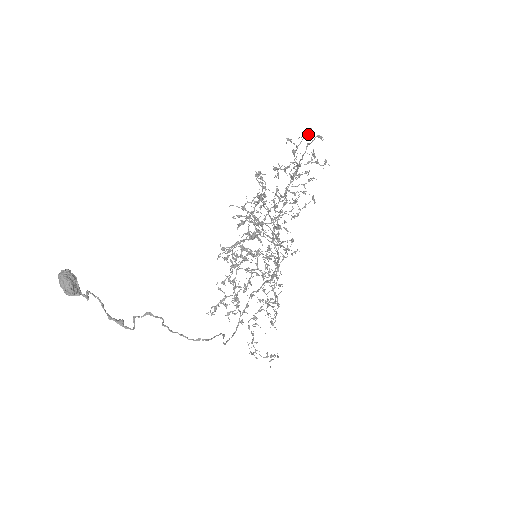
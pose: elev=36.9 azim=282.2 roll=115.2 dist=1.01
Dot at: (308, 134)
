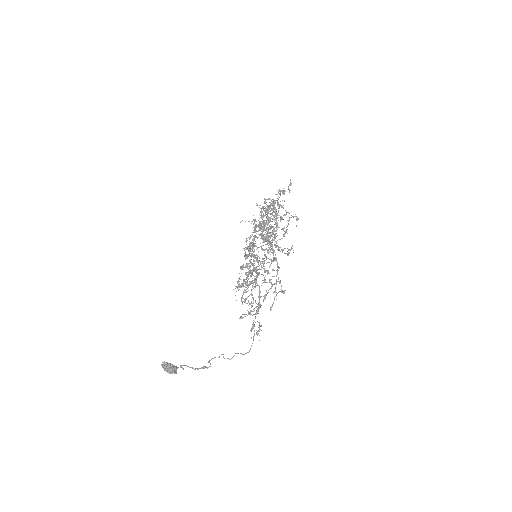
Dot at: (284, 293)
